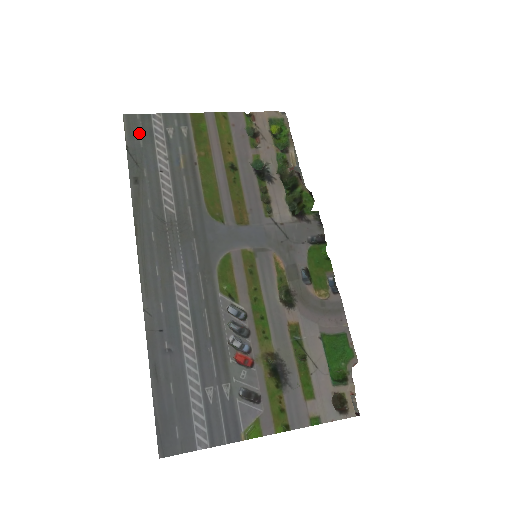
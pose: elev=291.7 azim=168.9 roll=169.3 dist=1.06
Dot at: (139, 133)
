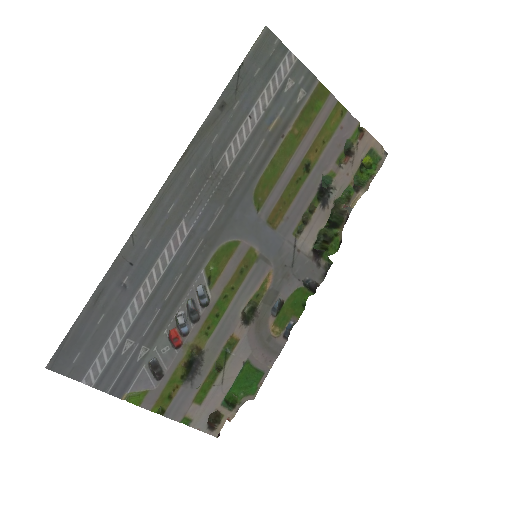
Dot at: (264, 59)
